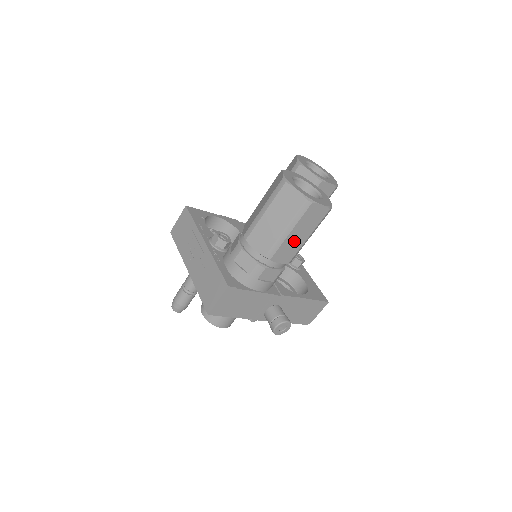
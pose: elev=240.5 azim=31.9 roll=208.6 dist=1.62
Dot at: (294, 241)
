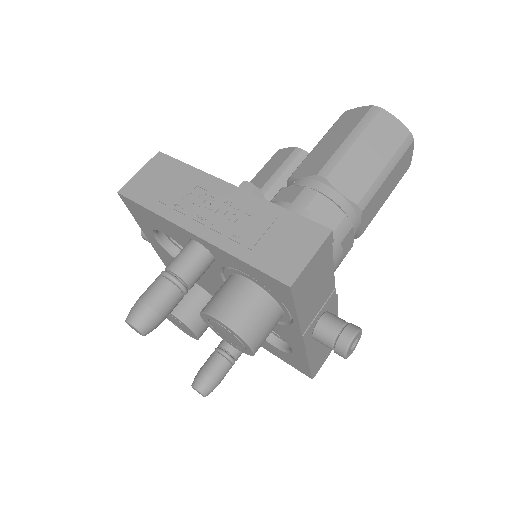
Dot at: (381, 195)
